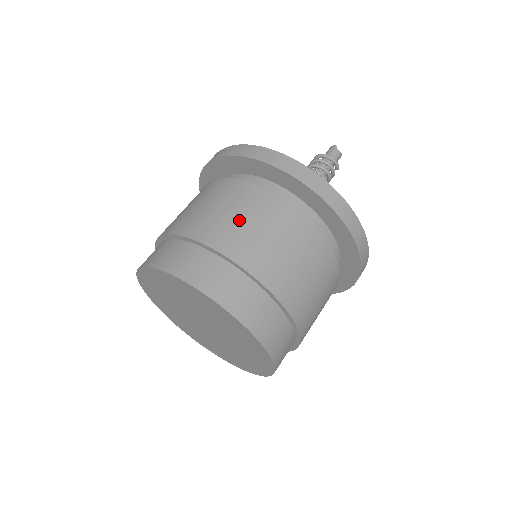
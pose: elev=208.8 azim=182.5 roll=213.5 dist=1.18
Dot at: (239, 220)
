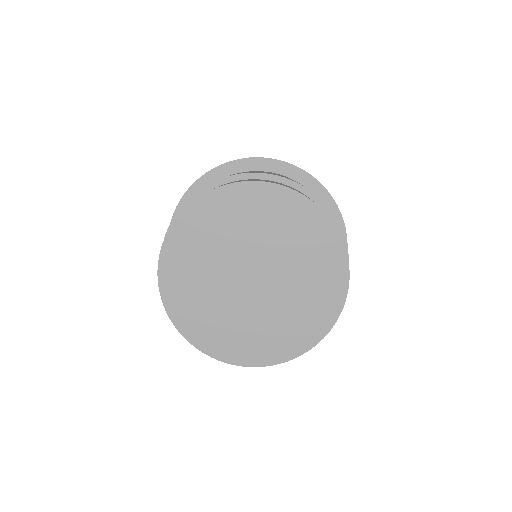
Dot at: occluded
